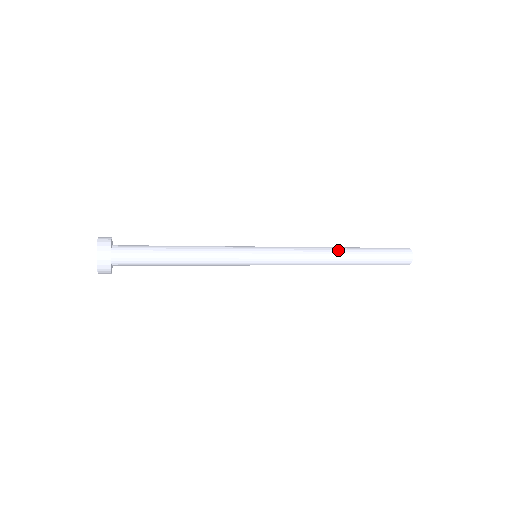
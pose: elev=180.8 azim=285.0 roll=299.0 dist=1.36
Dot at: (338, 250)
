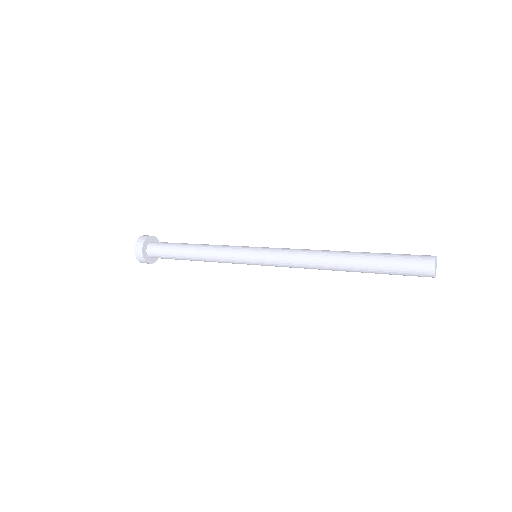
Dot at: (334, 256)
